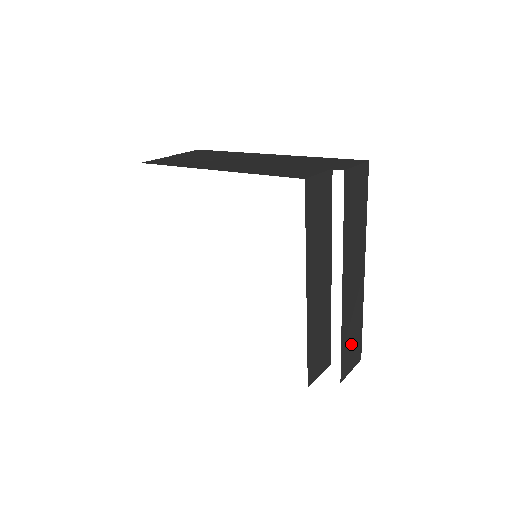
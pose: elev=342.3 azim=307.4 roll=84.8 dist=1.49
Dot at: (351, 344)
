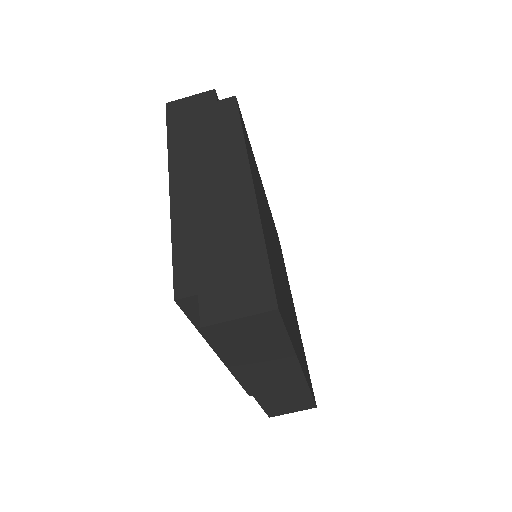
Dot at: (286, 403)
